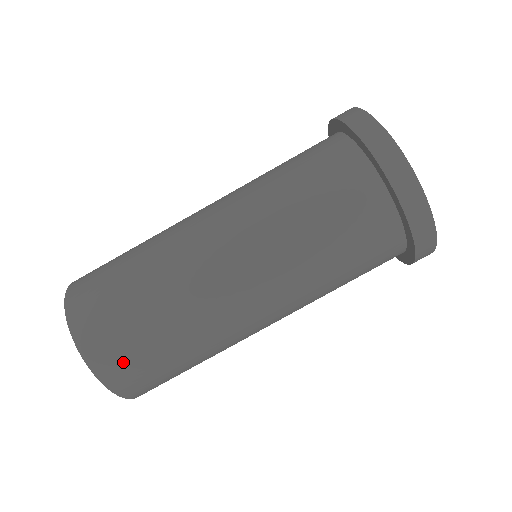
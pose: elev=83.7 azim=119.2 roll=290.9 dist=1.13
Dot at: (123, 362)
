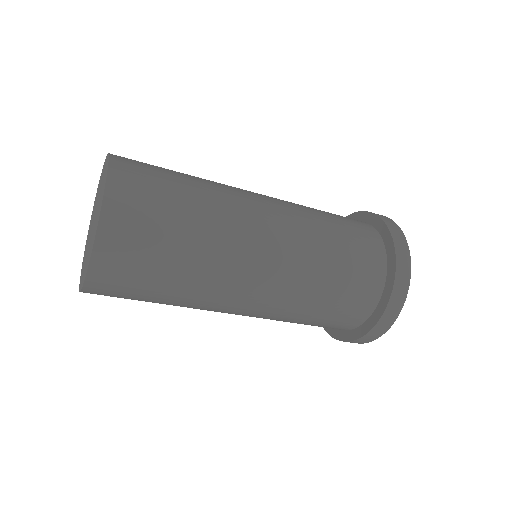
Dot at: (114, 293)
